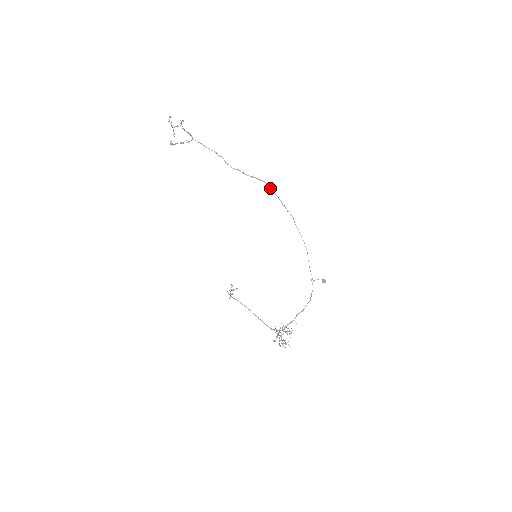
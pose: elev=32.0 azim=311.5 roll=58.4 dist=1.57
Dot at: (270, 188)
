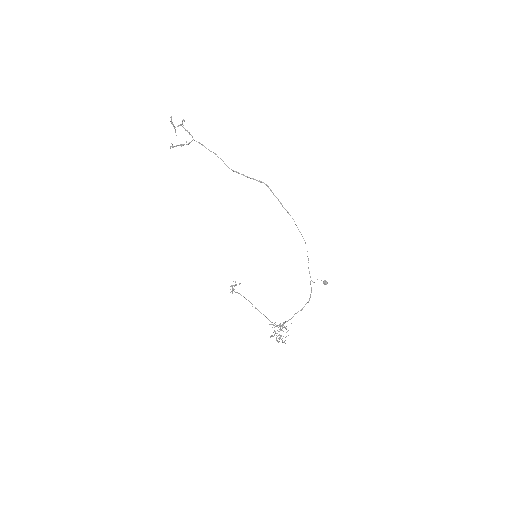
Dot at: (270, 190)
